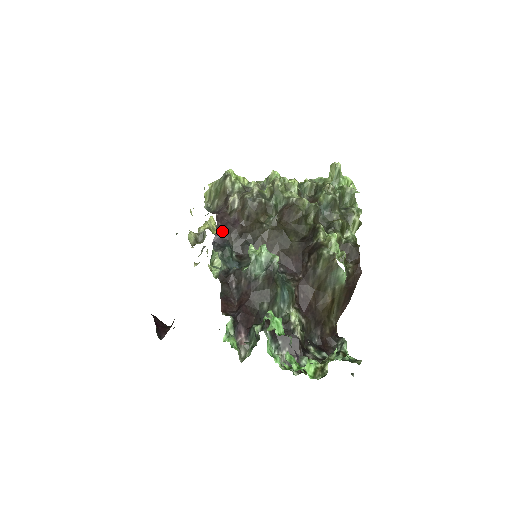
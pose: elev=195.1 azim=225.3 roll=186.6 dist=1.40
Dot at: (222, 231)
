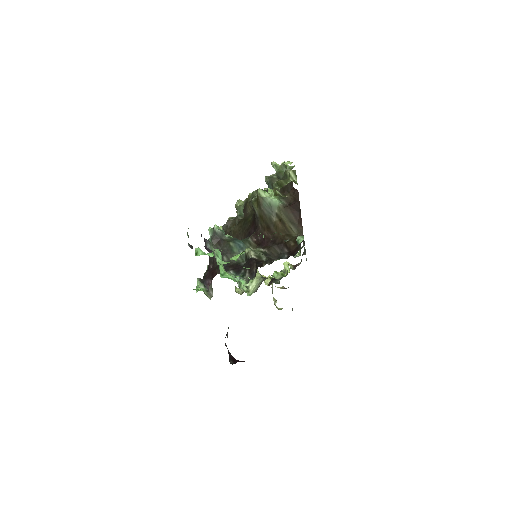
Dot at: occluded
